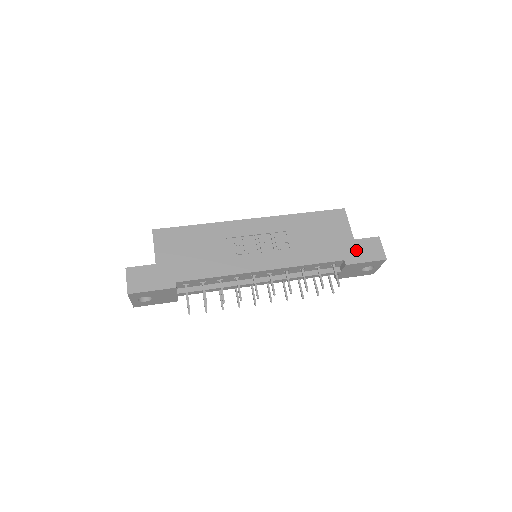
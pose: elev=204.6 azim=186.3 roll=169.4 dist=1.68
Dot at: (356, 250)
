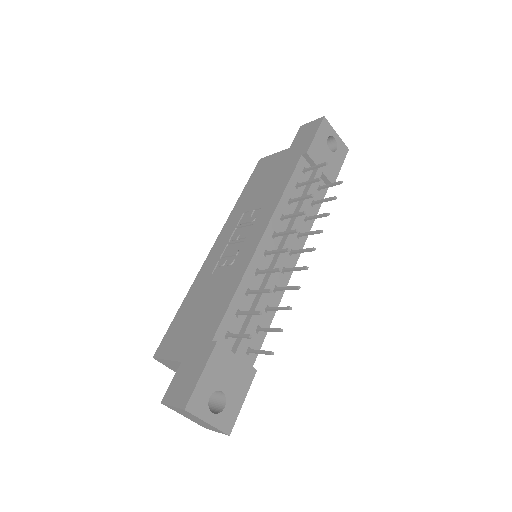
Dot at: (299, 145)
